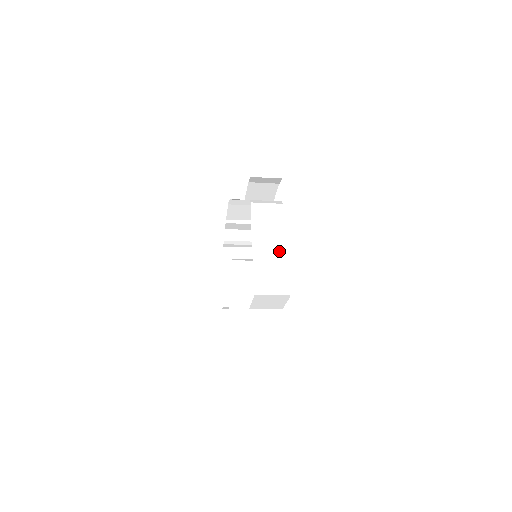
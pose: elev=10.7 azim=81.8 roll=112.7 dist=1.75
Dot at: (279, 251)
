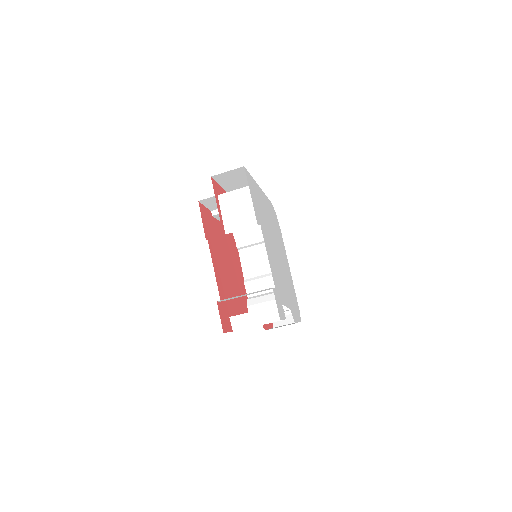
Dot at: occluded
